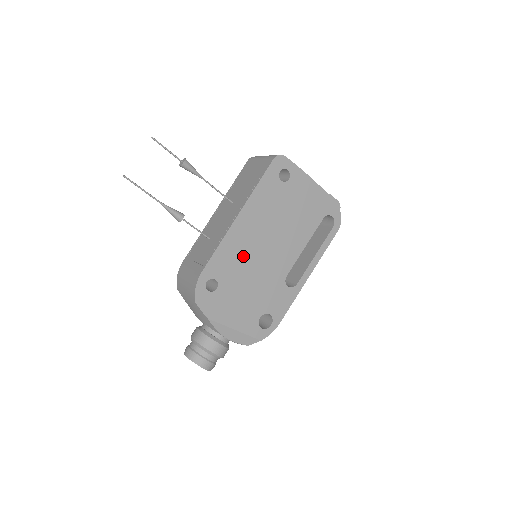
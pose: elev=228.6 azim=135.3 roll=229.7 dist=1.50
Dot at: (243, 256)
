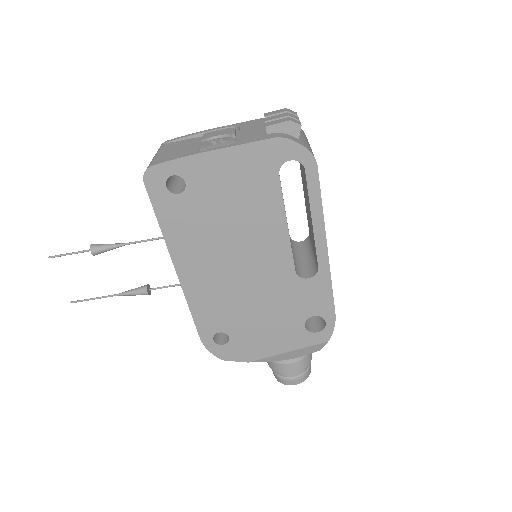
Dot at: (223, 295)
